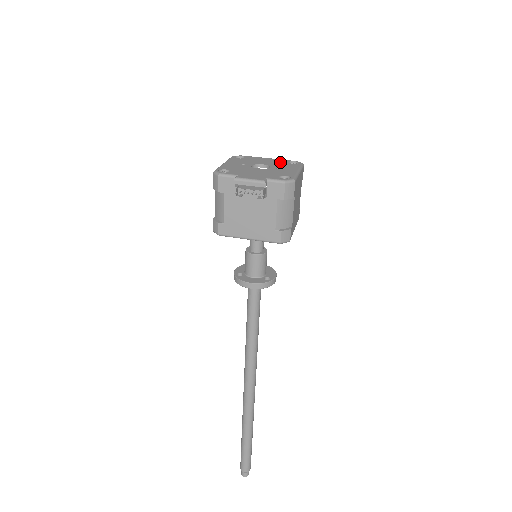
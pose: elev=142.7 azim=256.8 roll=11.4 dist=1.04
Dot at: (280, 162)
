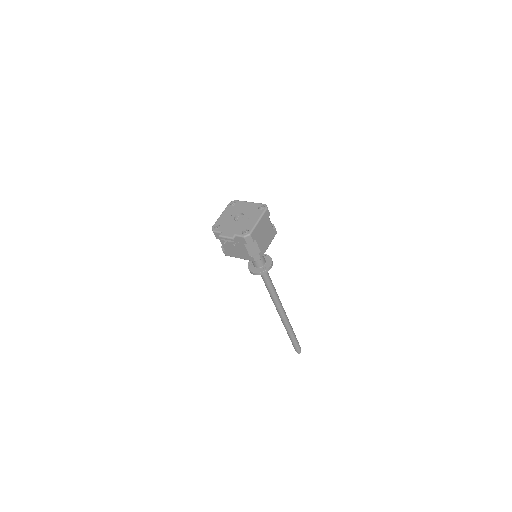
Dot at: (253, 208)
